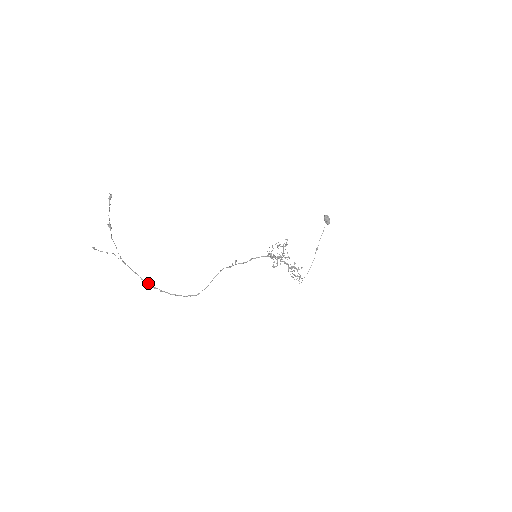
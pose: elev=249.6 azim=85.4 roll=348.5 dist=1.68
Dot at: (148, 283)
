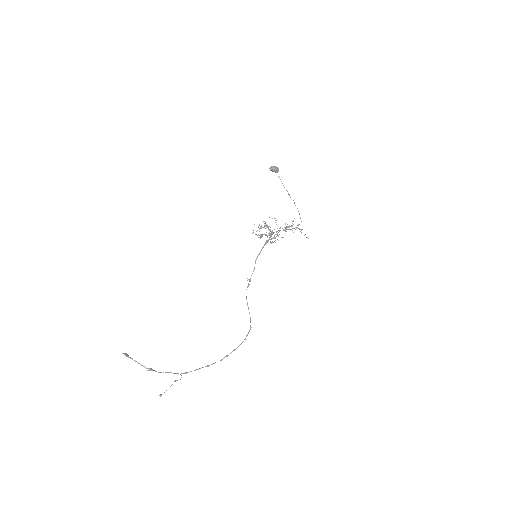
Dot at: (214, 363)
